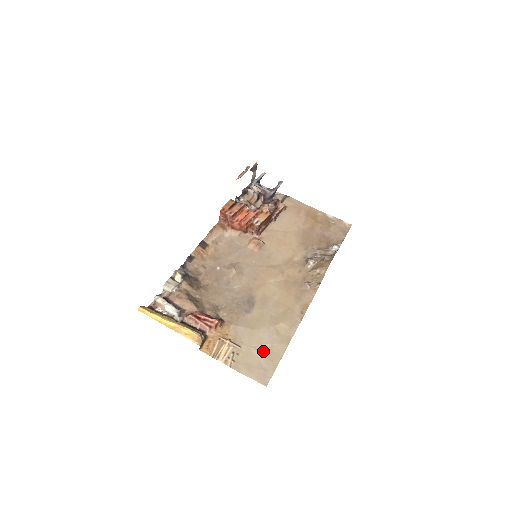
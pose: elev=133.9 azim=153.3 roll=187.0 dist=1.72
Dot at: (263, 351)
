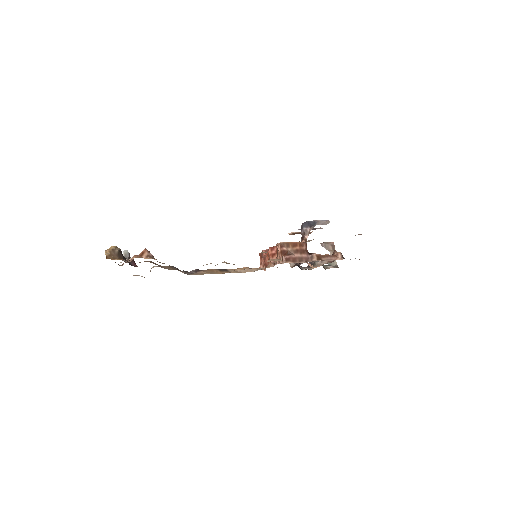
Dot at: occluded
